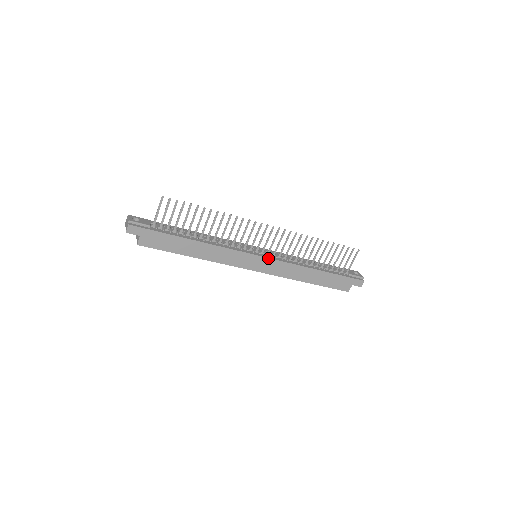
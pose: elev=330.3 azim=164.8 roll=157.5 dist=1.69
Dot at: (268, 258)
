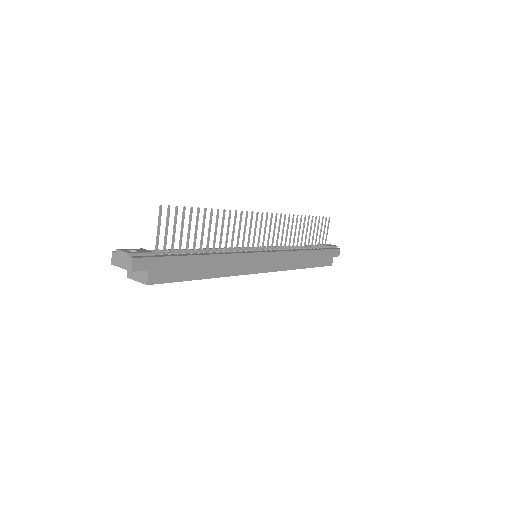
Dot at: (272, 252)
